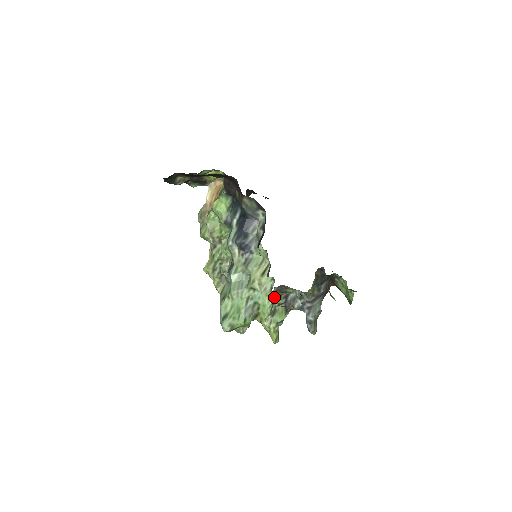
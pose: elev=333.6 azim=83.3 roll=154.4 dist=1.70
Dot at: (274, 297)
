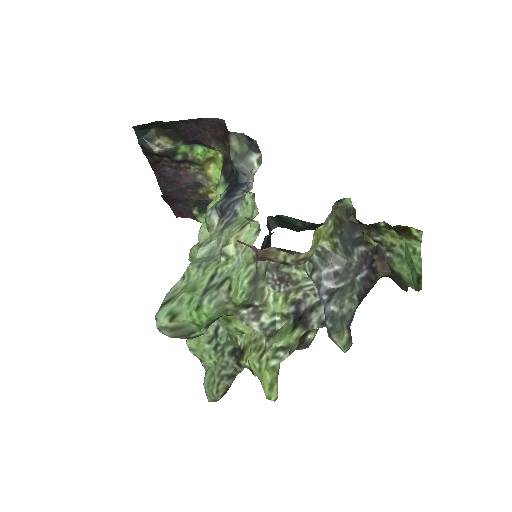
Dot at: (256, 255)
